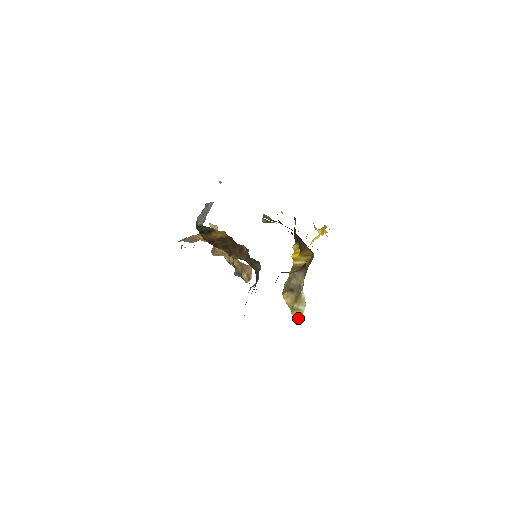
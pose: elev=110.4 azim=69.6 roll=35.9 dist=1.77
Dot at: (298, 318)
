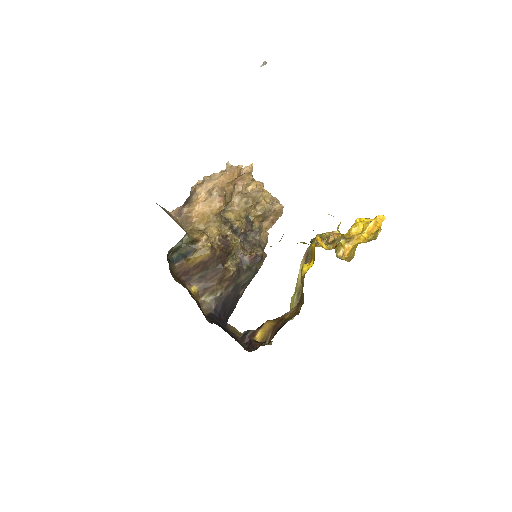
Dot at: occluded
